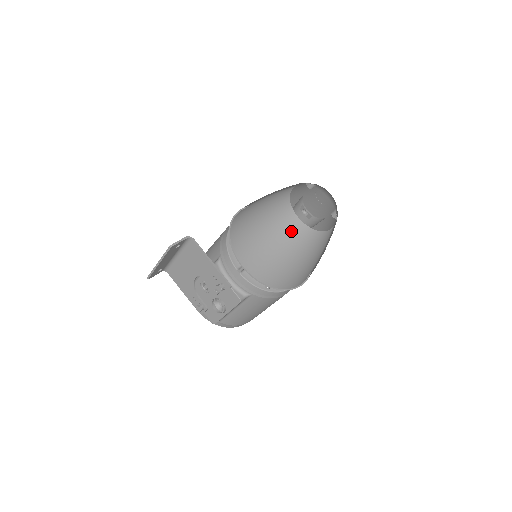
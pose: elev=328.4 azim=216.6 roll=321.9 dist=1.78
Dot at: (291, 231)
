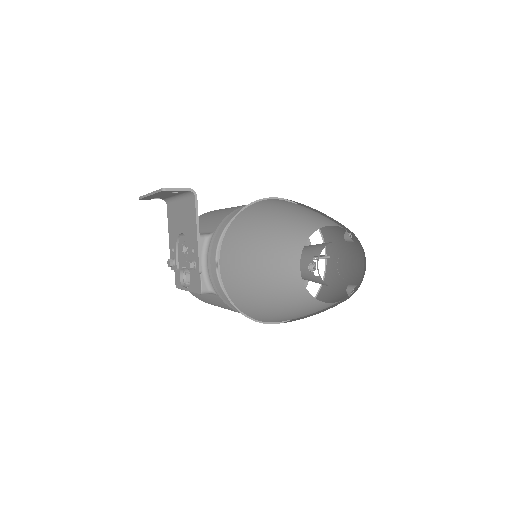
Dot at: (284, 275)
